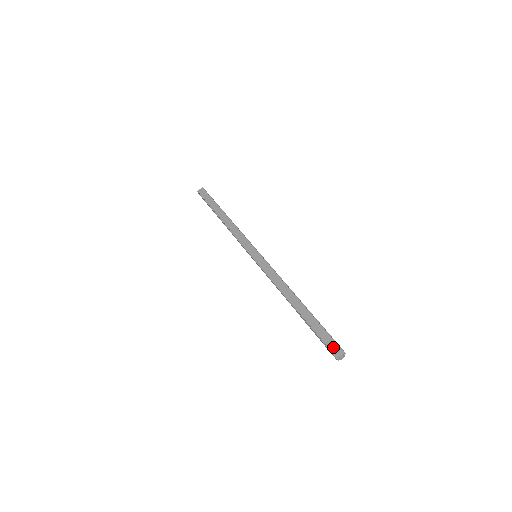
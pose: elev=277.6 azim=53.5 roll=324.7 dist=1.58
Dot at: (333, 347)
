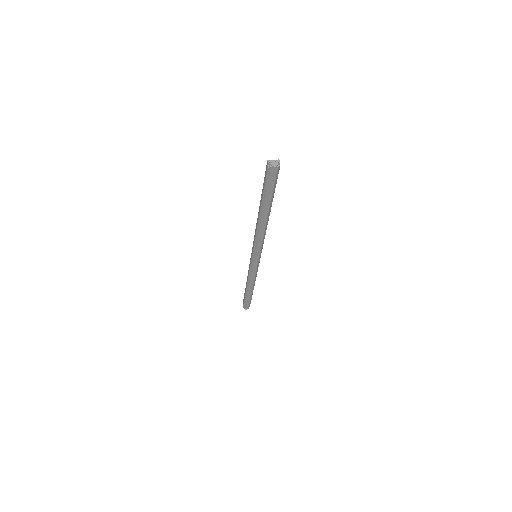
Dot at: occluded
